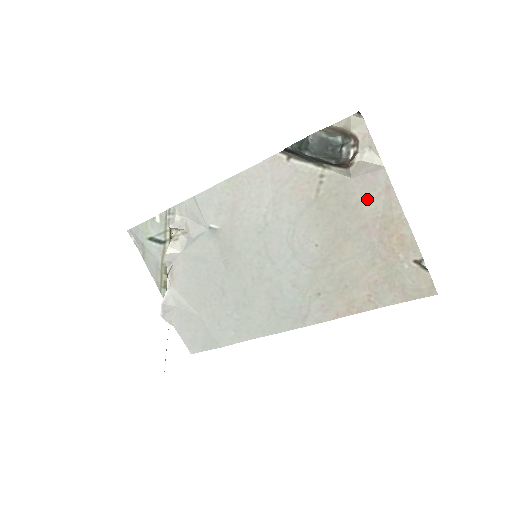
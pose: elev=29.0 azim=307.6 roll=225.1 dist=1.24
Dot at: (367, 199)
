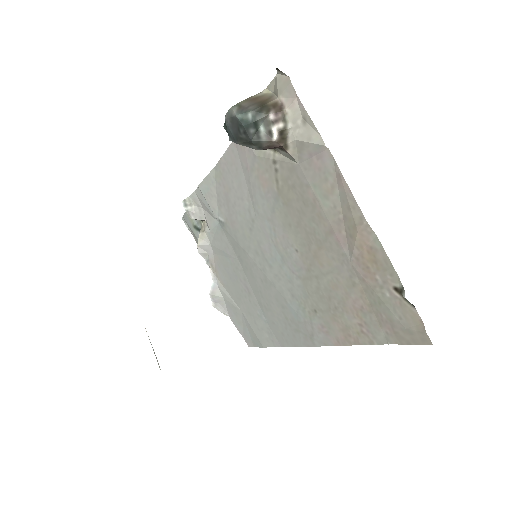
Dot at: (322, 193)
